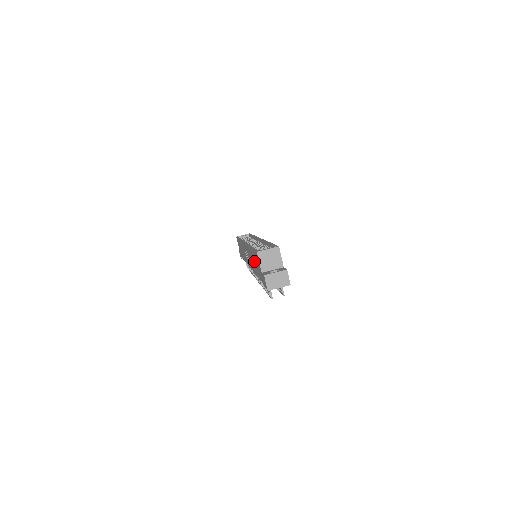
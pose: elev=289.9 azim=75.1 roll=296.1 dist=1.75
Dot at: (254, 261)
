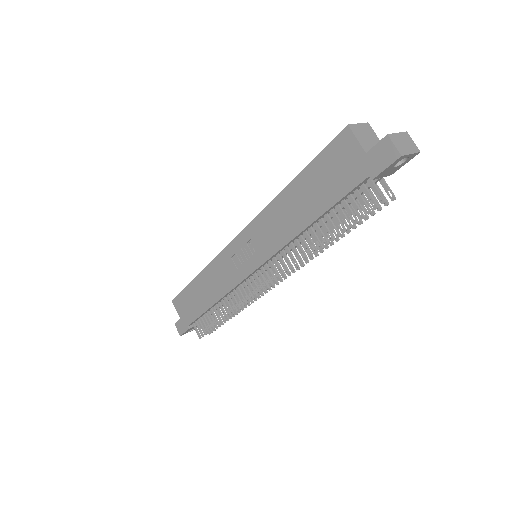
Dot at: (309, 192)
